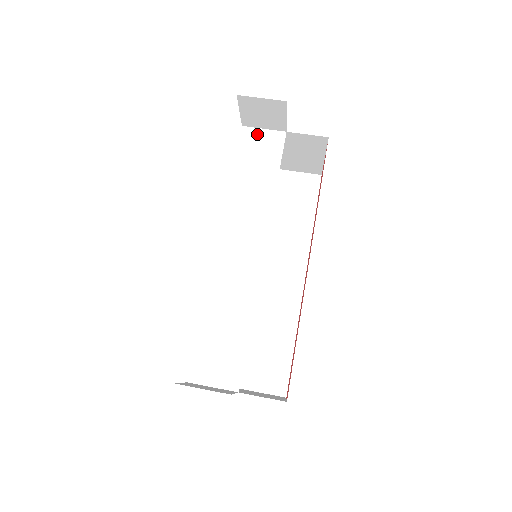
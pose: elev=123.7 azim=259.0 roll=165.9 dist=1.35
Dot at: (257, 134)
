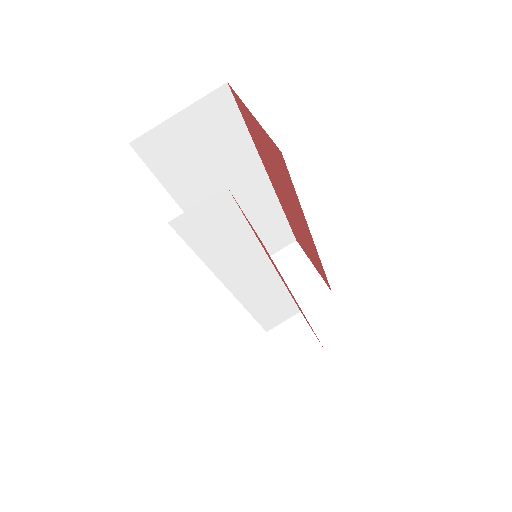
Dot at: (194, 215)
